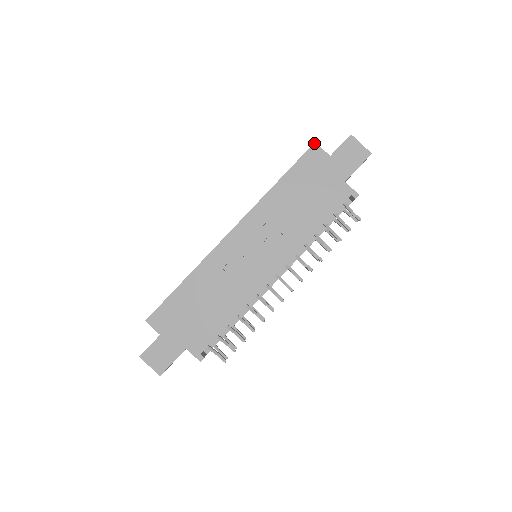
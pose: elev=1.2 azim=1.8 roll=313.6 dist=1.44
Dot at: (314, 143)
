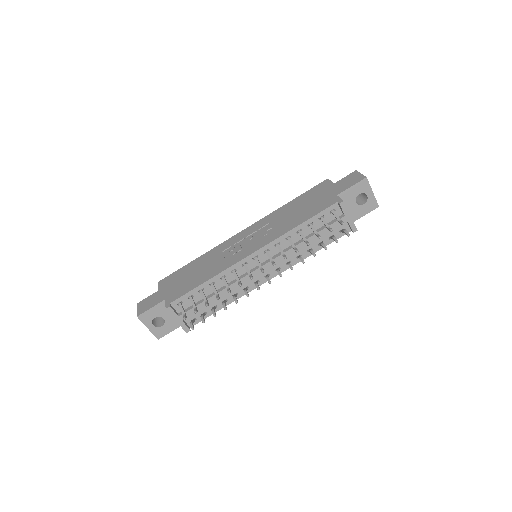
Dot at: (327, 179)
